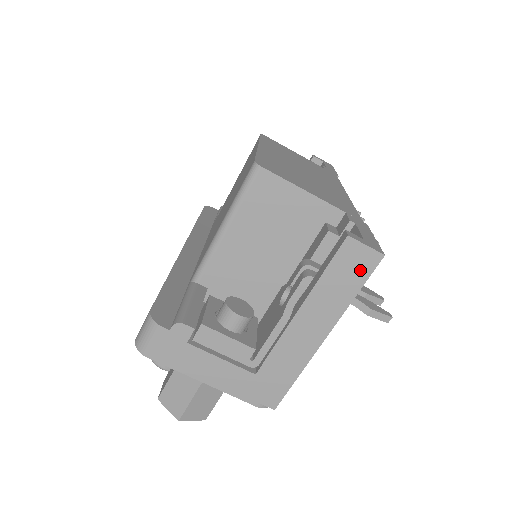
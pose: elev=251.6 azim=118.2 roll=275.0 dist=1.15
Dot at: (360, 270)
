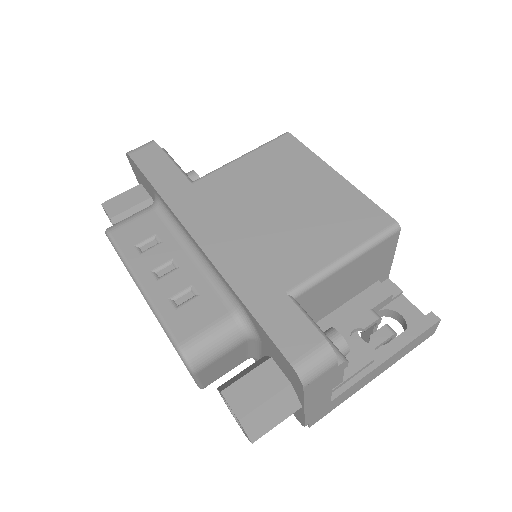
Dot at: (423, 340)
